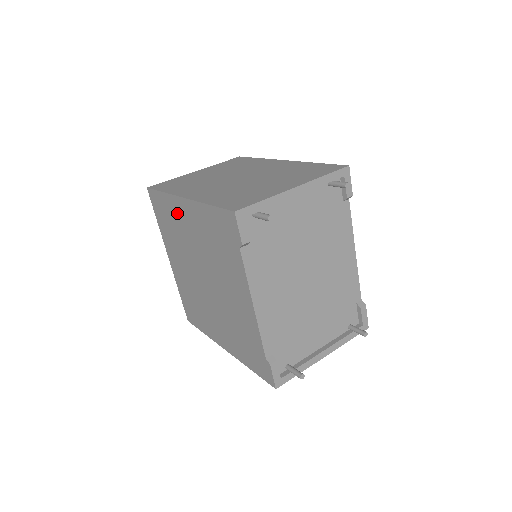
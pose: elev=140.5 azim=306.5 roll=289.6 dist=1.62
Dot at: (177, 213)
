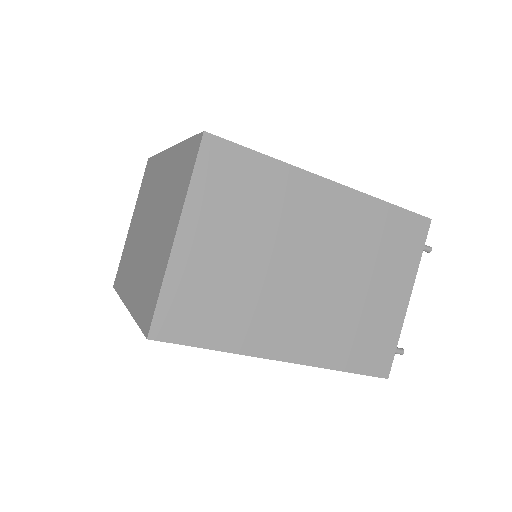
Dot at: occluded
